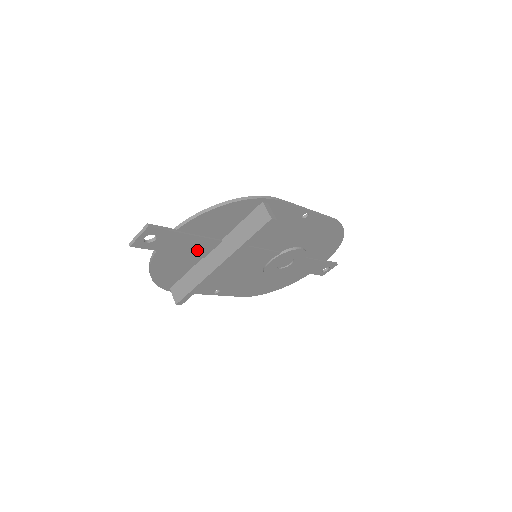
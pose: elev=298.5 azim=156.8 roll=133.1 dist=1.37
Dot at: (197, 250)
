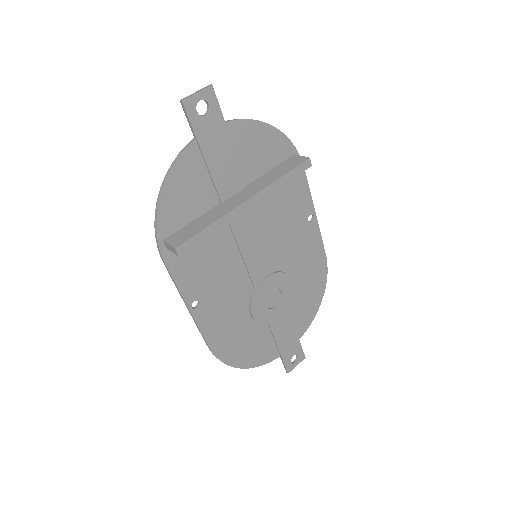
Dot at: (223, 179)
